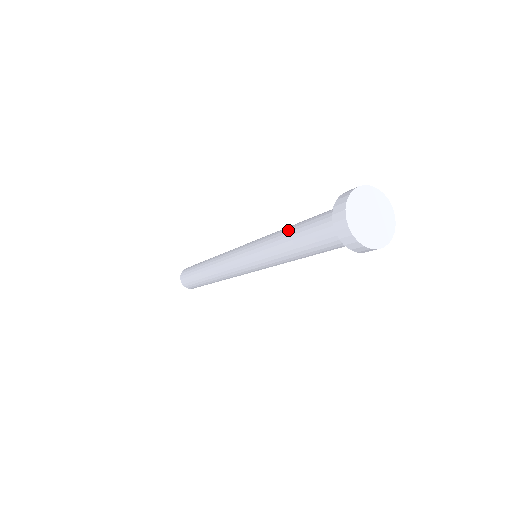
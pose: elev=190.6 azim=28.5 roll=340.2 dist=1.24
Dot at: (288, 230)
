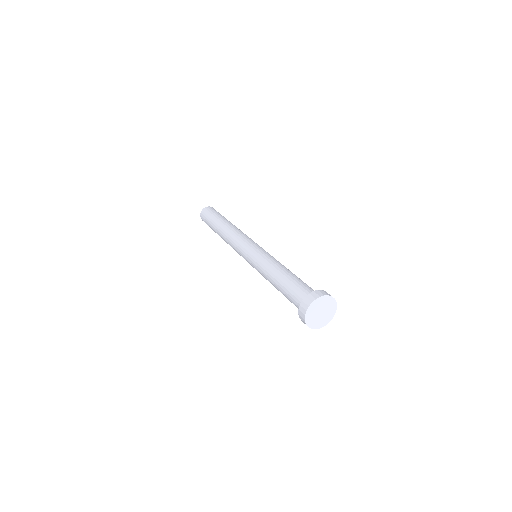
Dot at: (282, 271)
